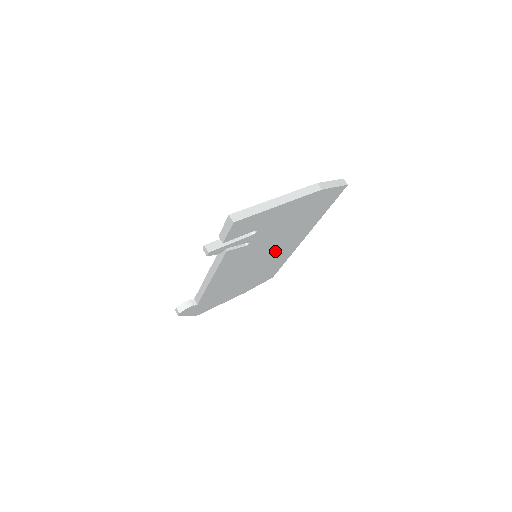
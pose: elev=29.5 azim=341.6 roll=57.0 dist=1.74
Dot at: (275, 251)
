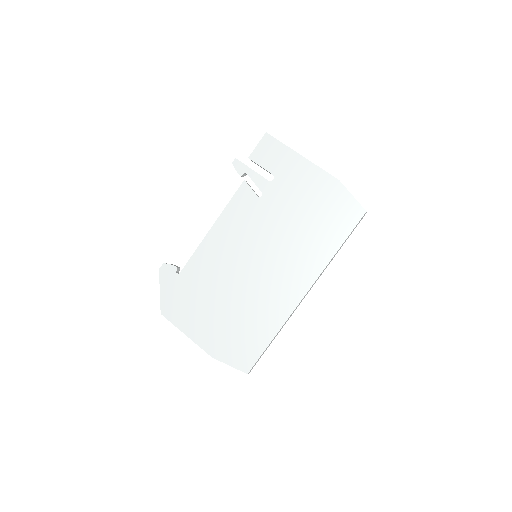
Dot at: (273, 270)
